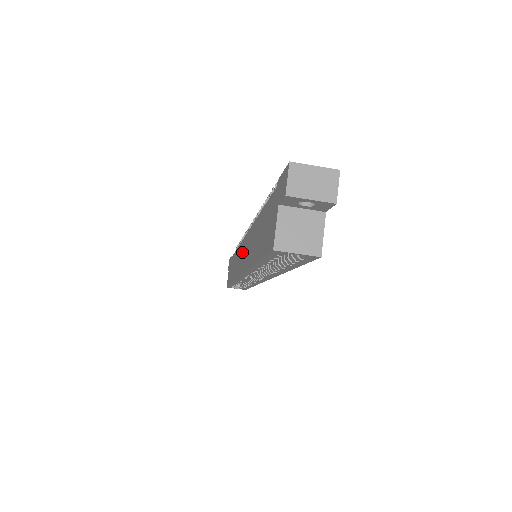
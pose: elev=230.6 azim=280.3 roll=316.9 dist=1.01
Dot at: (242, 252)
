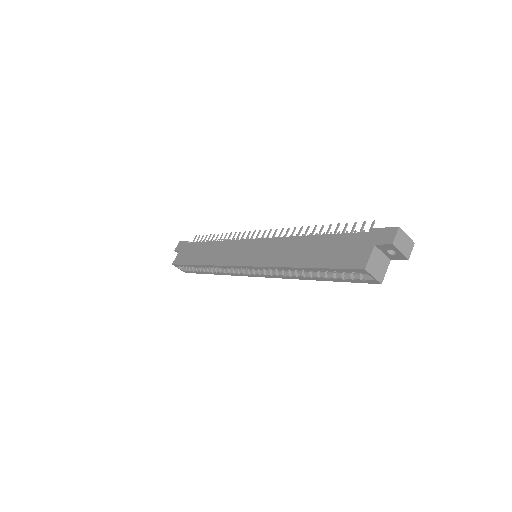
Dot at: (248, 249)
